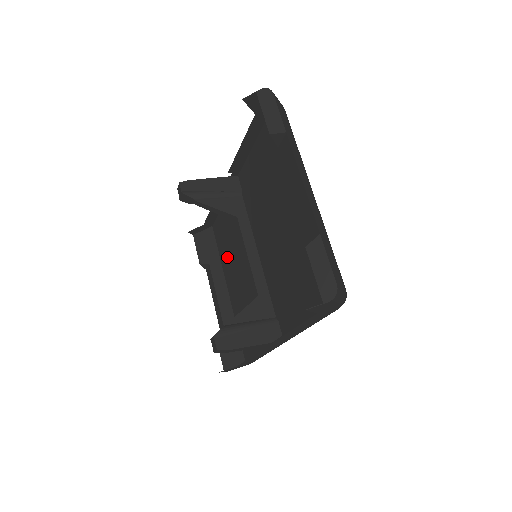
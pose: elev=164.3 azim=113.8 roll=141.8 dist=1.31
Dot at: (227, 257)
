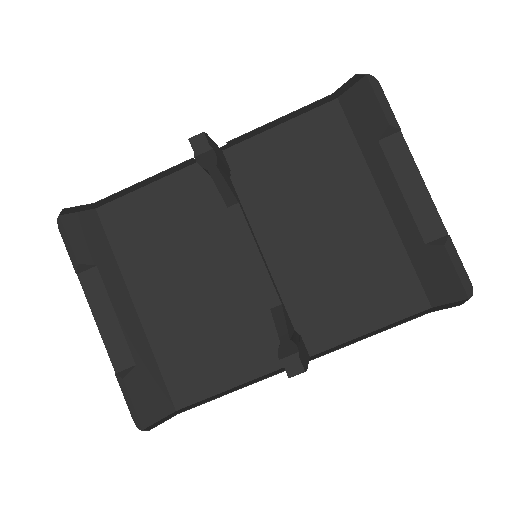
Dot at: (147, 256)
